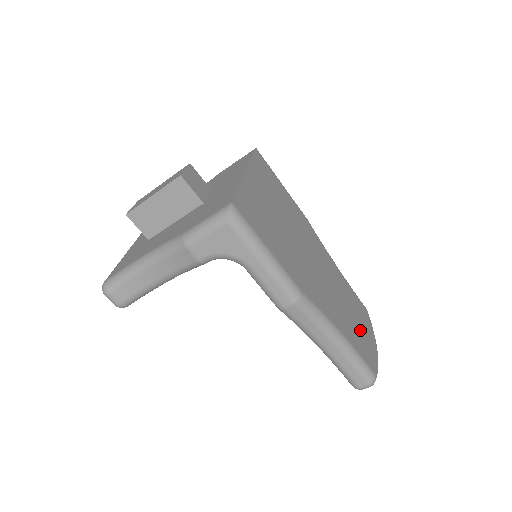
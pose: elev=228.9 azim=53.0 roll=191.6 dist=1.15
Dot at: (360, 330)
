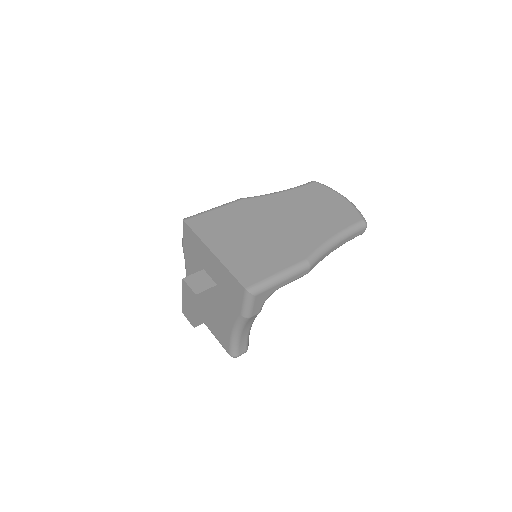
Dot at: (331, 208)
